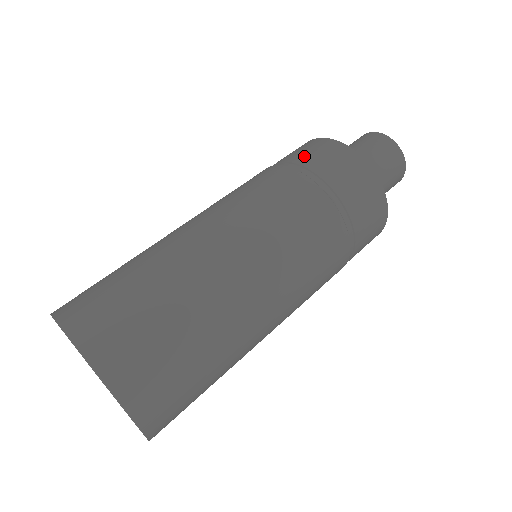
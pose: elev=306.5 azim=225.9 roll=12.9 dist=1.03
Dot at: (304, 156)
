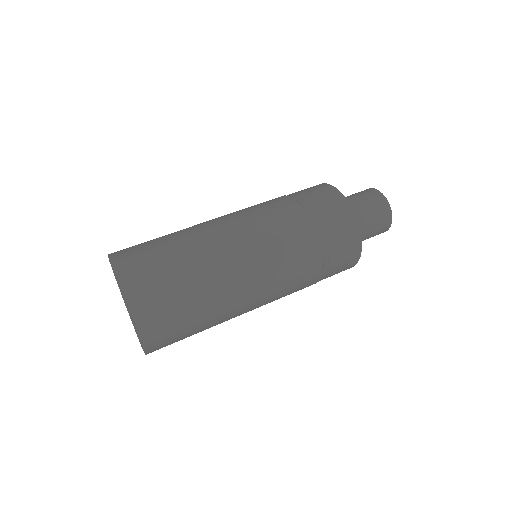
Dot at: occluded
